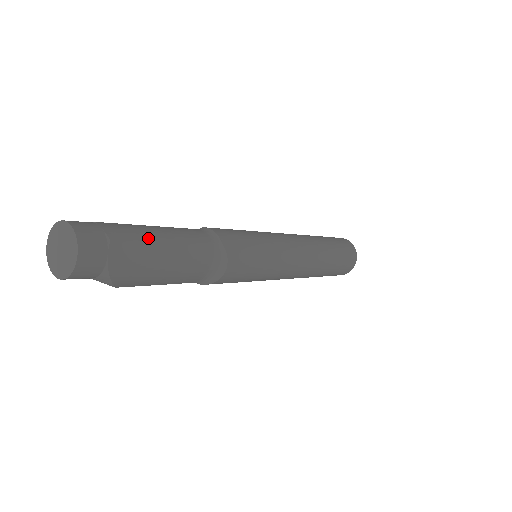
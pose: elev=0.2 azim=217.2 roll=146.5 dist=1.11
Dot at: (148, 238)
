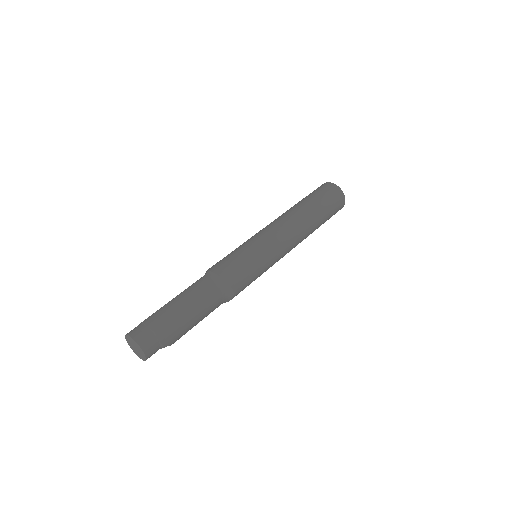
Dot at: (175, 314)
